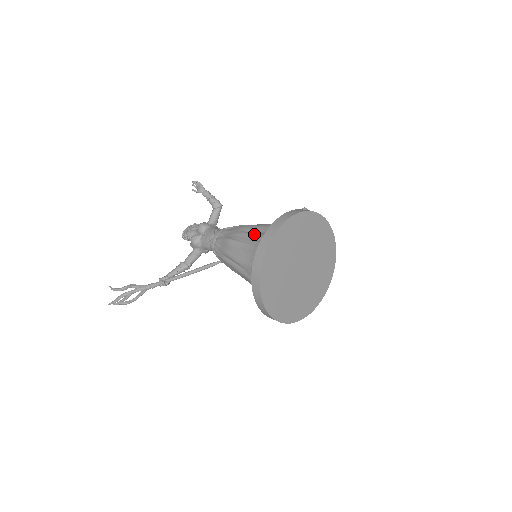
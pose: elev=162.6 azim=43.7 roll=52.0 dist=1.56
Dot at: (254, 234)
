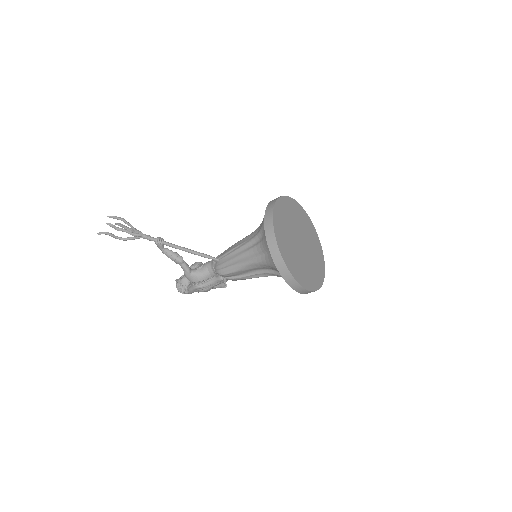
Dot at: occluded
